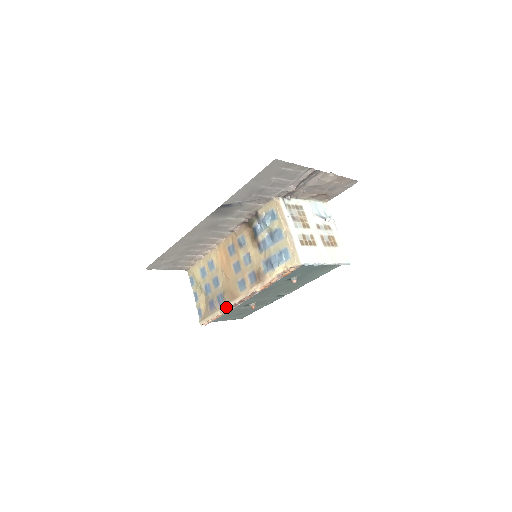
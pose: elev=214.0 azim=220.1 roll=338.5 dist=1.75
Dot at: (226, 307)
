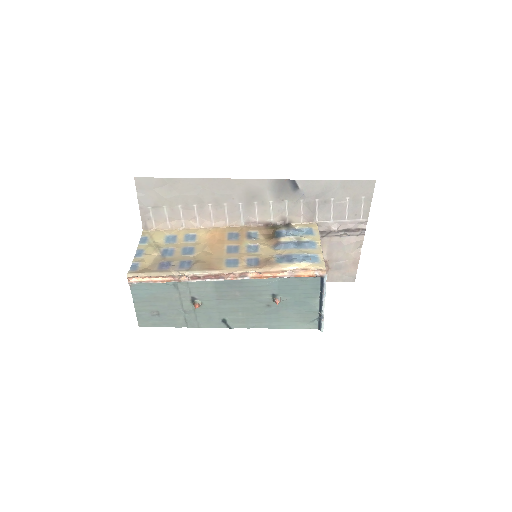
Dot at: (192, 272)
